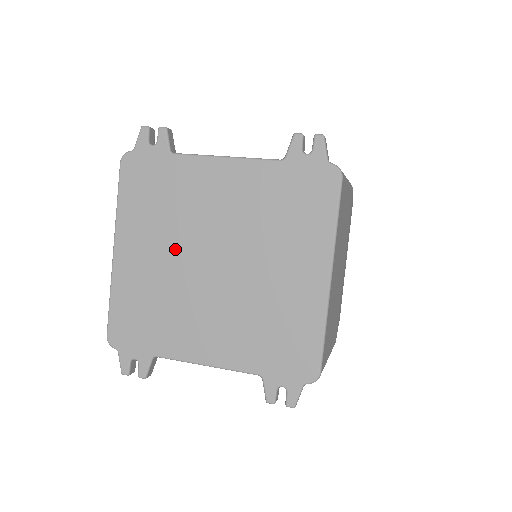
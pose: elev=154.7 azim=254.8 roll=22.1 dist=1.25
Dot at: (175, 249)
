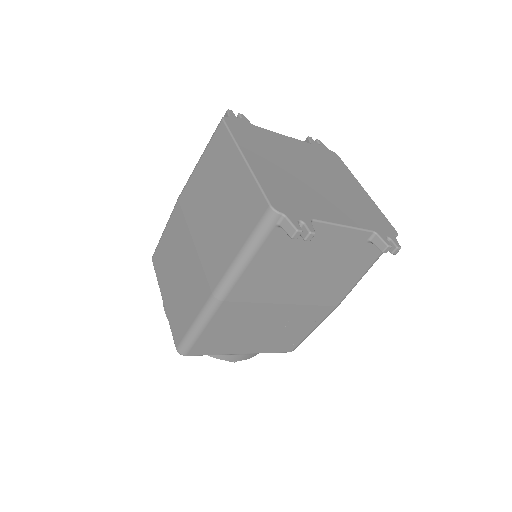
Dot at: (285, 165)
